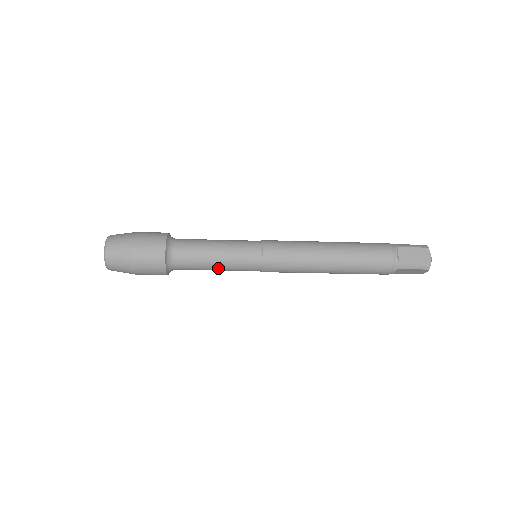
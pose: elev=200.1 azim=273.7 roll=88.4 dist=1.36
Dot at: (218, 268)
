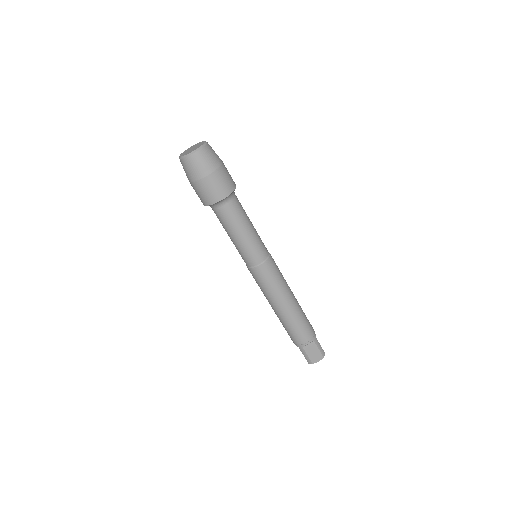
Dot at: (246, 233)
